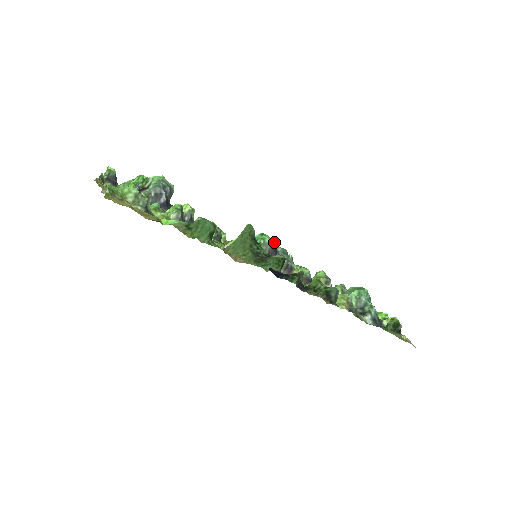
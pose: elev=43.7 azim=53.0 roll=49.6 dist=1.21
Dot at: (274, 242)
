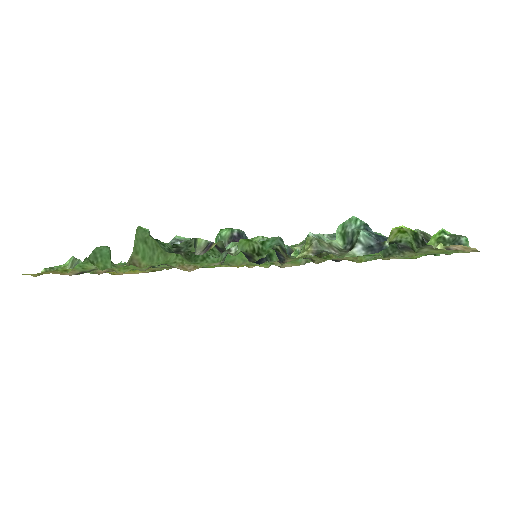
Dot at: (236, 230)
